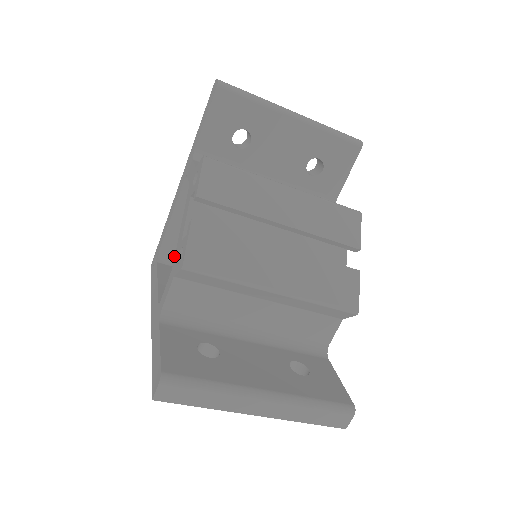
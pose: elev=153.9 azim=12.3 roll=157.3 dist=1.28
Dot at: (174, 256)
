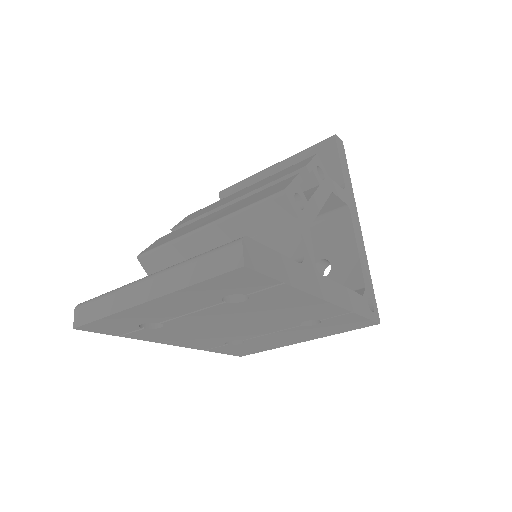
Dot at: occluded
